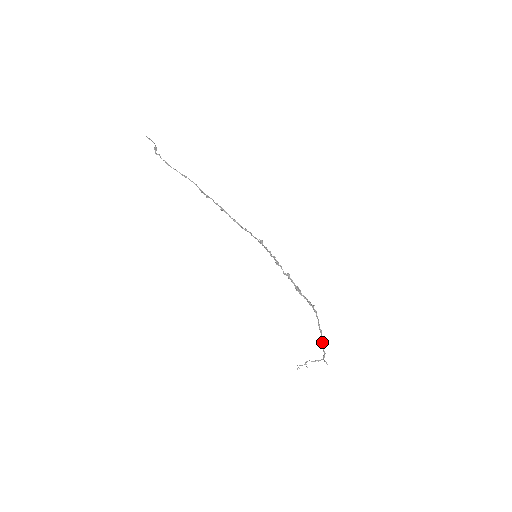
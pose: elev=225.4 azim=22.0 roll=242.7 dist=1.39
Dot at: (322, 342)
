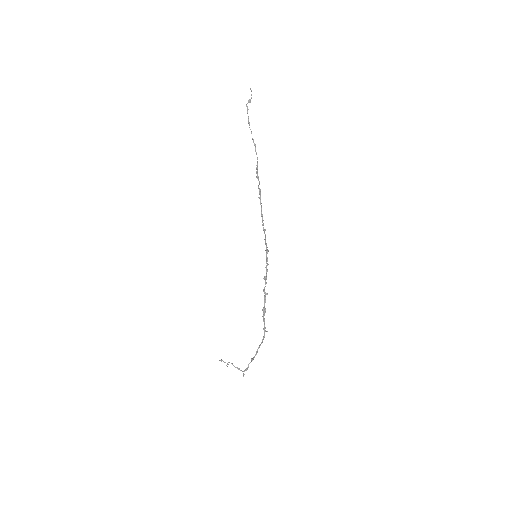
Dot at: (252, 359)
